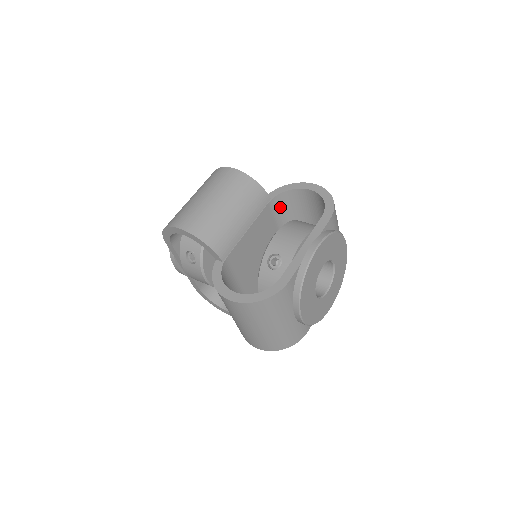
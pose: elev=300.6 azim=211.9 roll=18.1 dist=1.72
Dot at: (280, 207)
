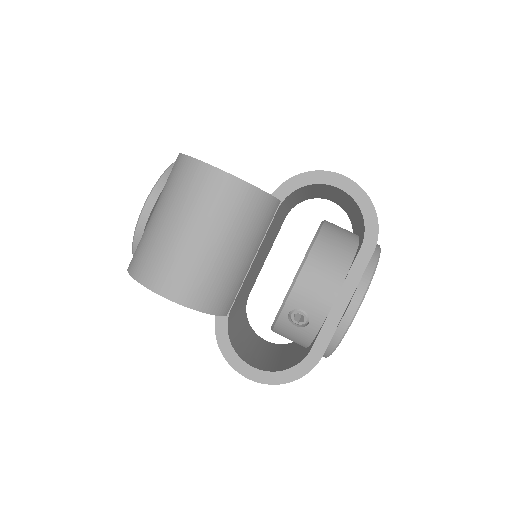
Dot at: (290, 197)
